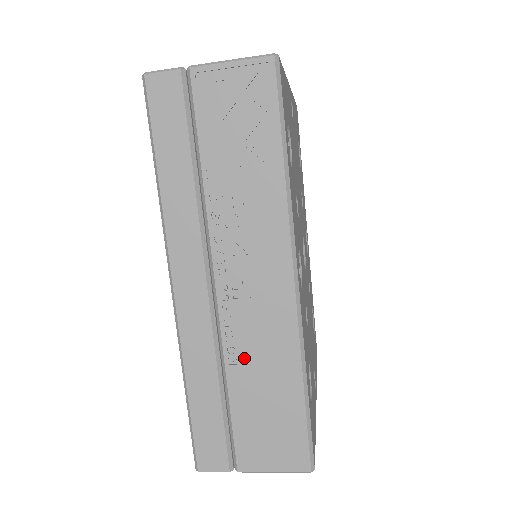
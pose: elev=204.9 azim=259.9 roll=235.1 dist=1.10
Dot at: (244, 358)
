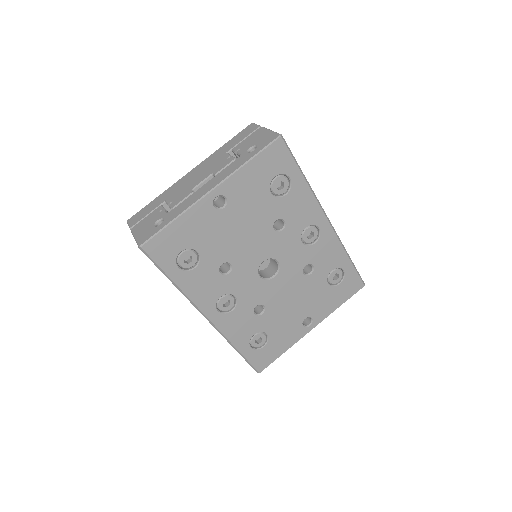
Dot at: occluded
